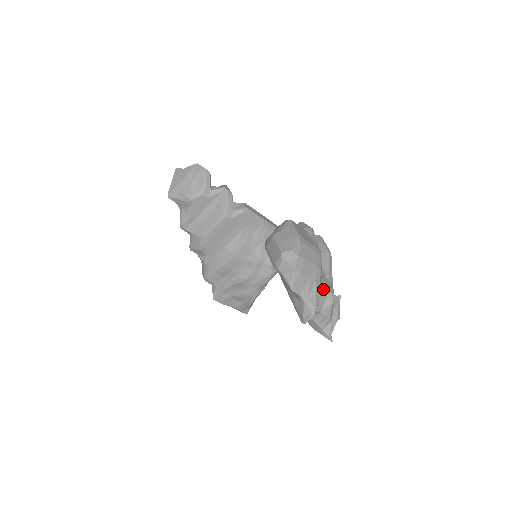
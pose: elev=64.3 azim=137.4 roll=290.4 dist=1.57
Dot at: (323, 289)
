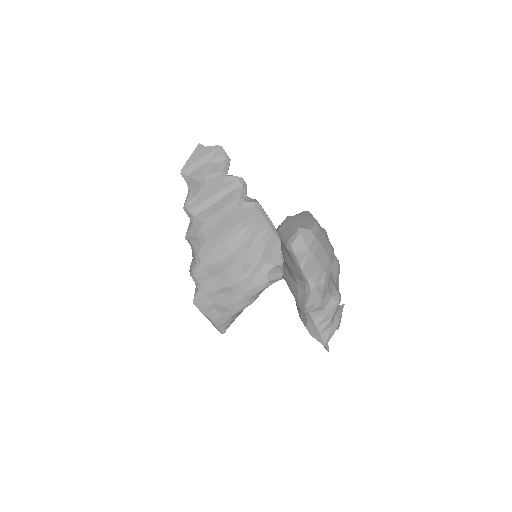
Dot at: (330, 286)
